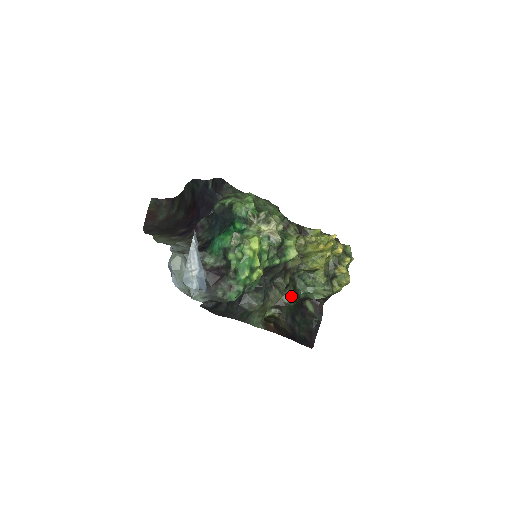
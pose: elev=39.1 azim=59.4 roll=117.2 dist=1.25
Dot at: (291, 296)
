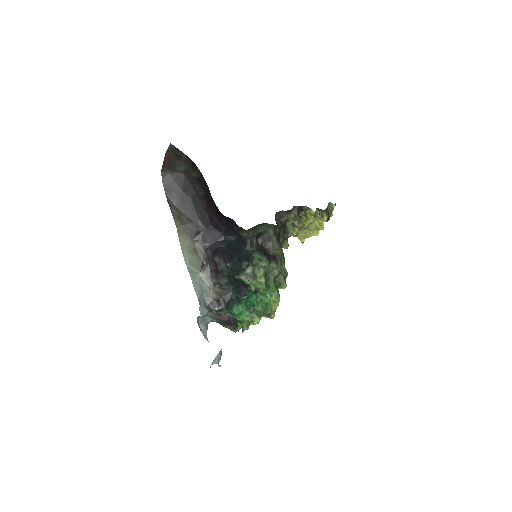
Dot at: occluded
